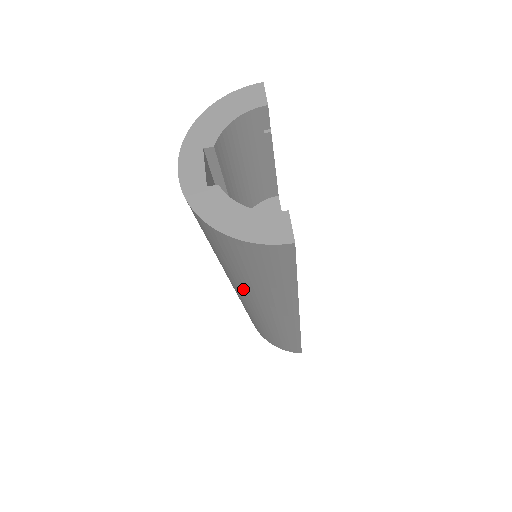
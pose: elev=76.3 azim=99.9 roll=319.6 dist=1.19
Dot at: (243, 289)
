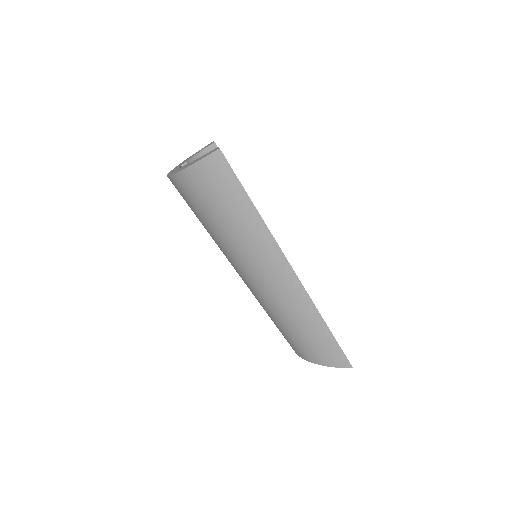
Dot at: (237, 251)
